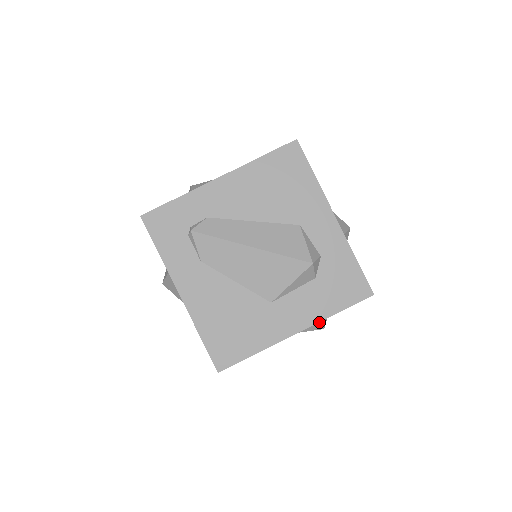
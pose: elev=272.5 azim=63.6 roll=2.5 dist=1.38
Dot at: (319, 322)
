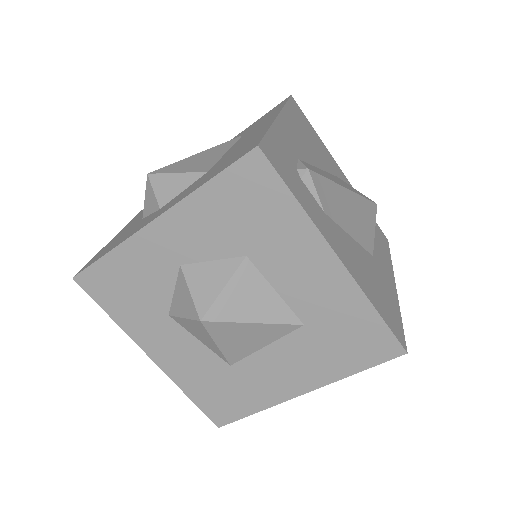
Dot at: occluded
